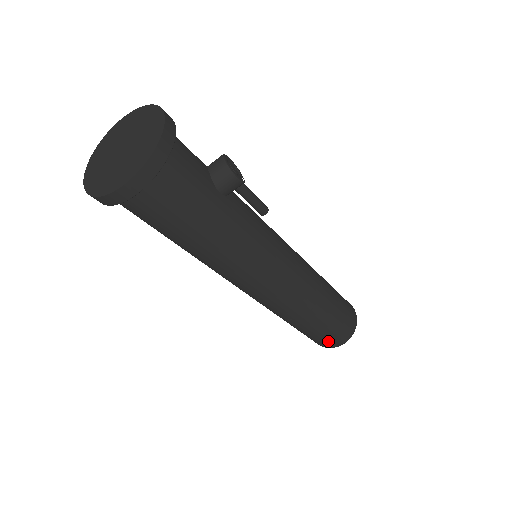
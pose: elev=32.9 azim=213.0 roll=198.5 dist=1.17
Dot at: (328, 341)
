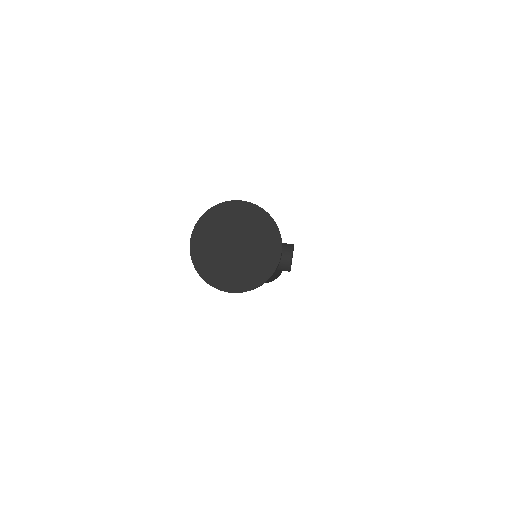
Dot at: occluded
